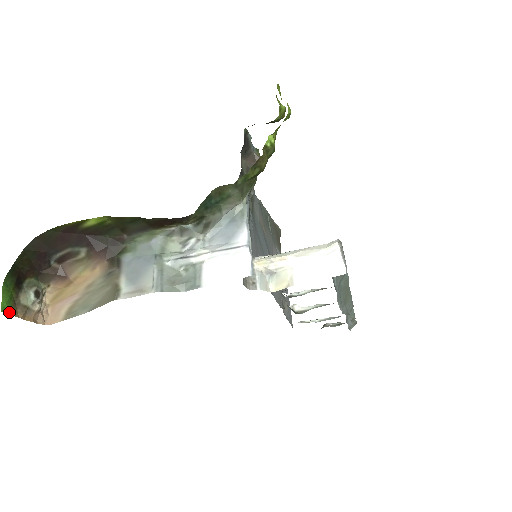
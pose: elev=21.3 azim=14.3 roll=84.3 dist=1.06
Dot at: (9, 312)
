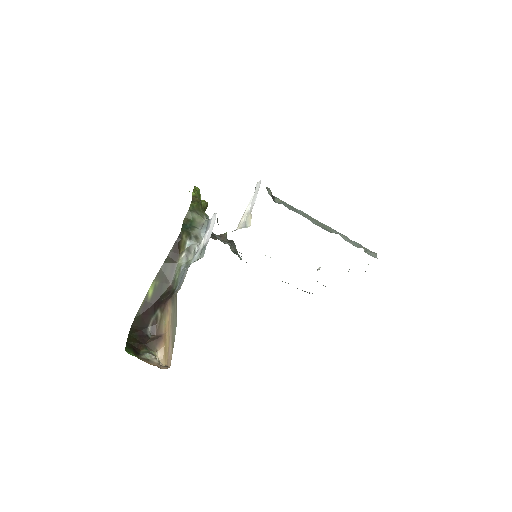
Dot at: occluded
